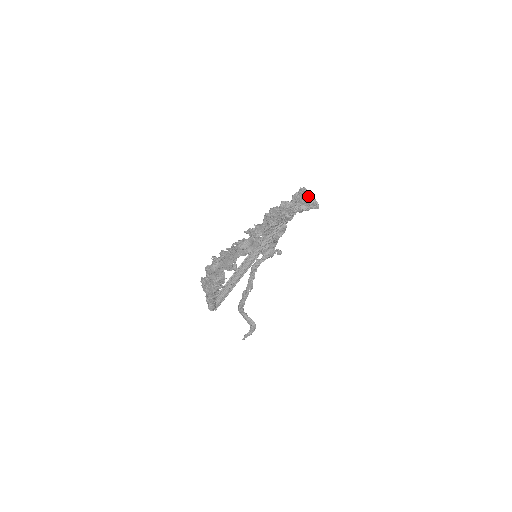
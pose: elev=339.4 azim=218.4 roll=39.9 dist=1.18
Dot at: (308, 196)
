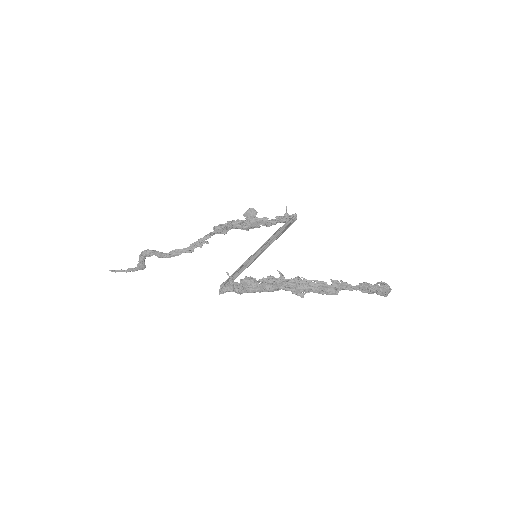
Dot at: (390, 290)
